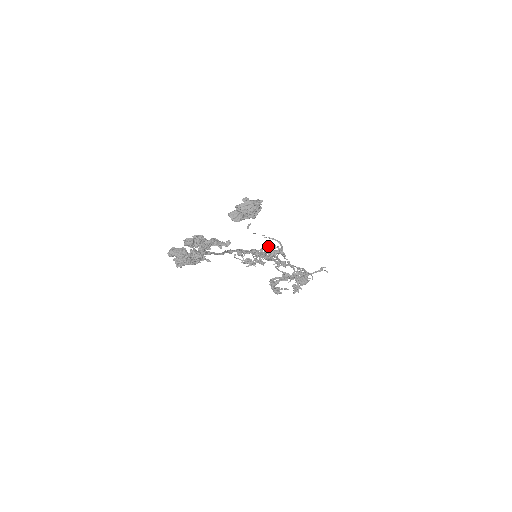
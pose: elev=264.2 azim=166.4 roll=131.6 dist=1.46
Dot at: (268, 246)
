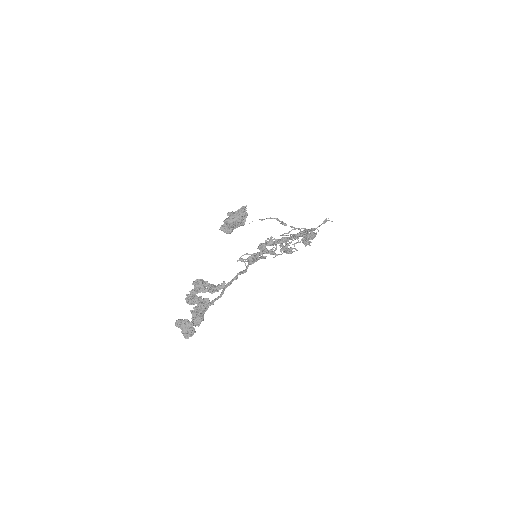
Dot at: (264, 244)
